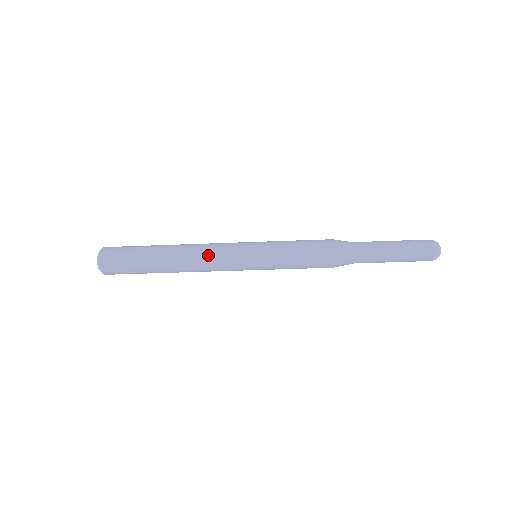
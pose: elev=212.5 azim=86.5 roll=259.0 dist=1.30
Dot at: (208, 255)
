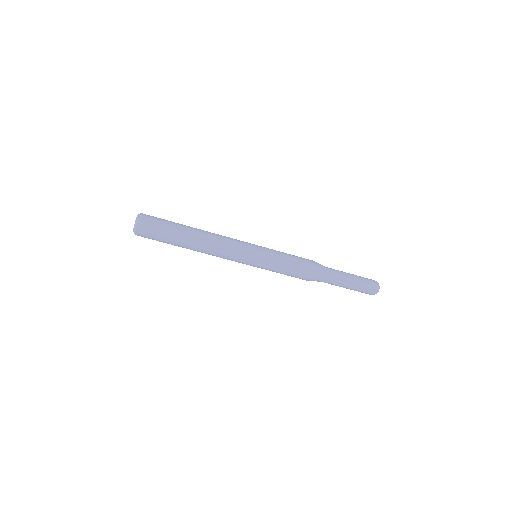
Dot at: (225, 236)
